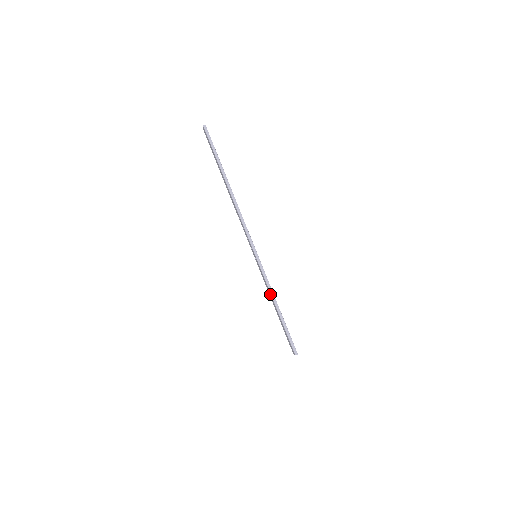
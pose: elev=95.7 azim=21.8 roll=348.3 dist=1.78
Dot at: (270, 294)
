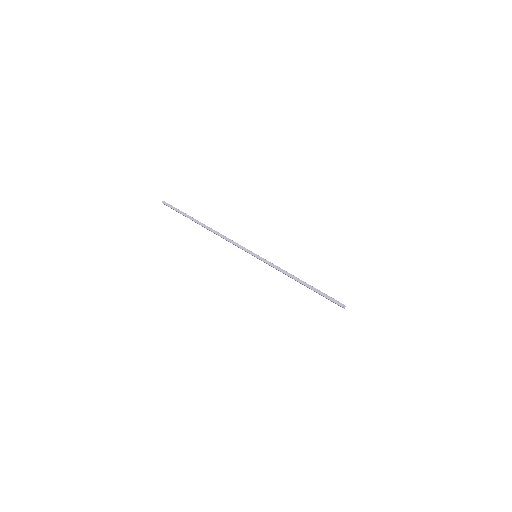
Dot at: occluded
